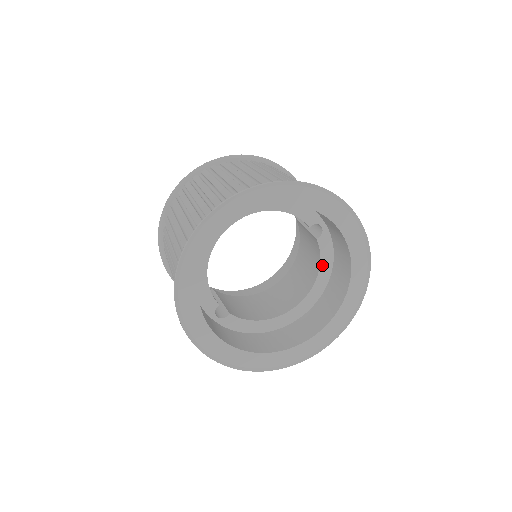
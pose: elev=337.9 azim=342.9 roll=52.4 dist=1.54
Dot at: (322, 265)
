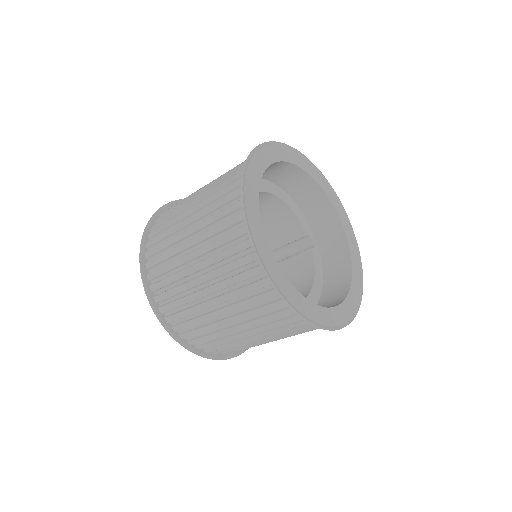
Dot at: (316, 274)
